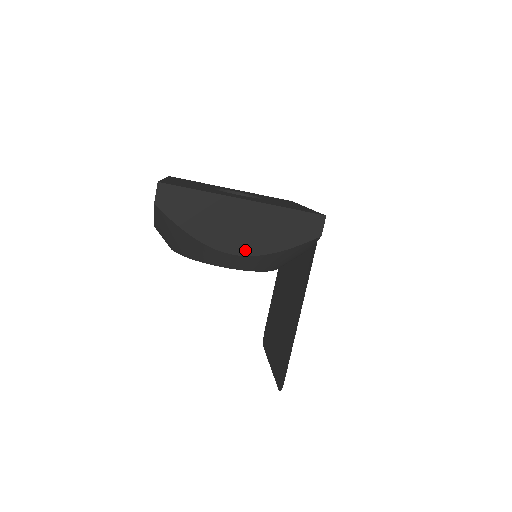
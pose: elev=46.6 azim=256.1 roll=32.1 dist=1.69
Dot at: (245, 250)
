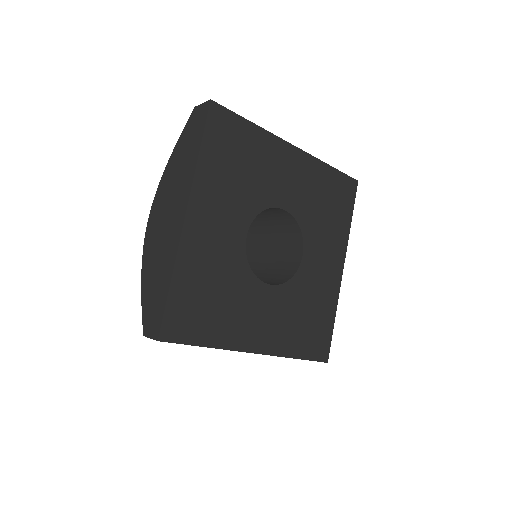
Dot at: occluded
